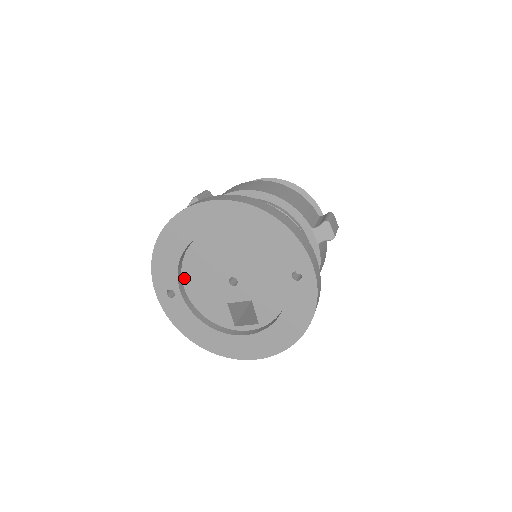
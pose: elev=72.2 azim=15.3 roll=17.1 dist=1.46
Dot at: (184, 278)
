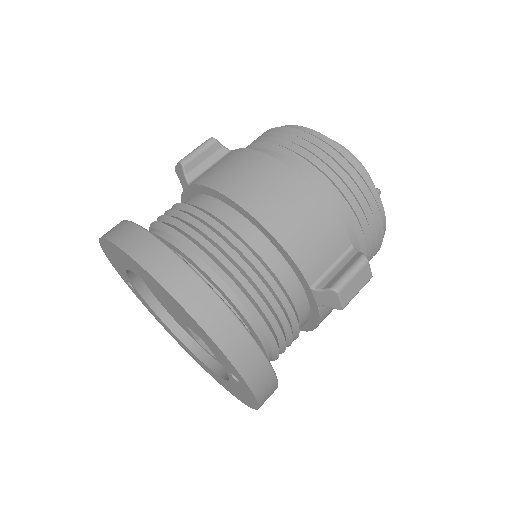
Dot at: occluded
